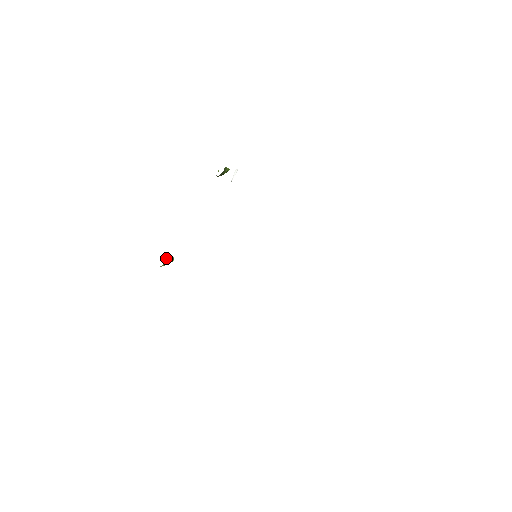
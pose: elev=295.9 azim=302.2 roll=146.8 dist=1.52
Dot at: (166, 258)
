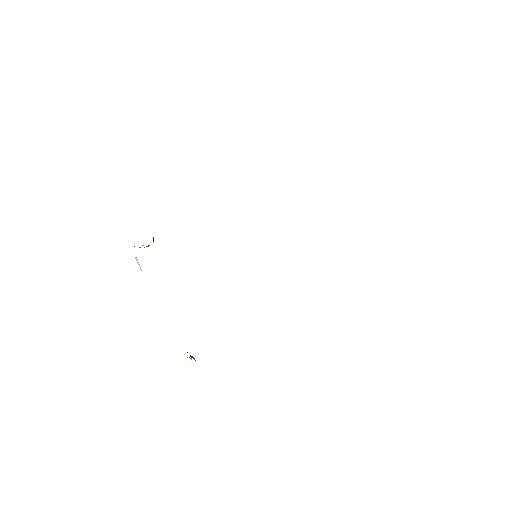
Dot at: (190, 356)
